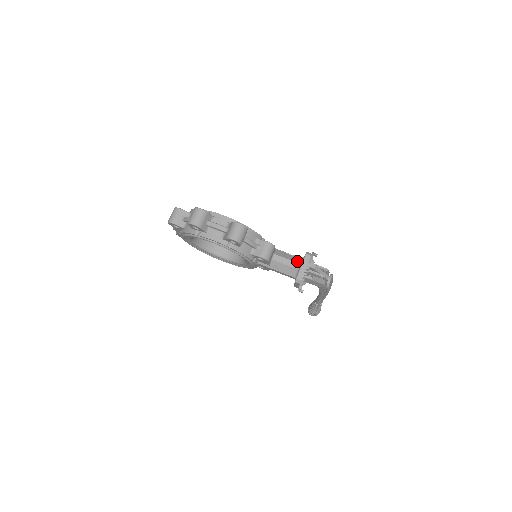
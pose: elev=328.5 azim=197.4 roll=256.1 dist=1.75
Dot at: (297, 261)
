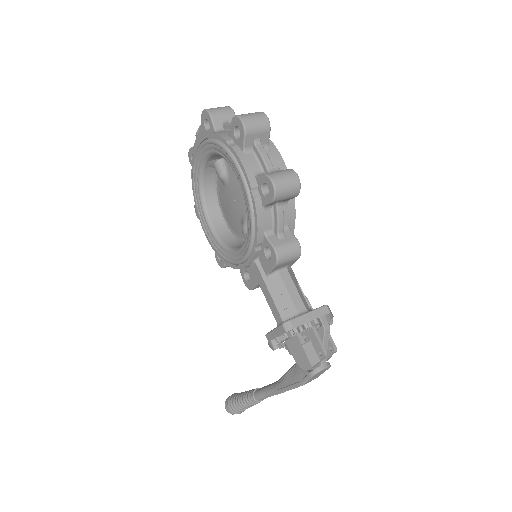
Dot at: (305, 304)
